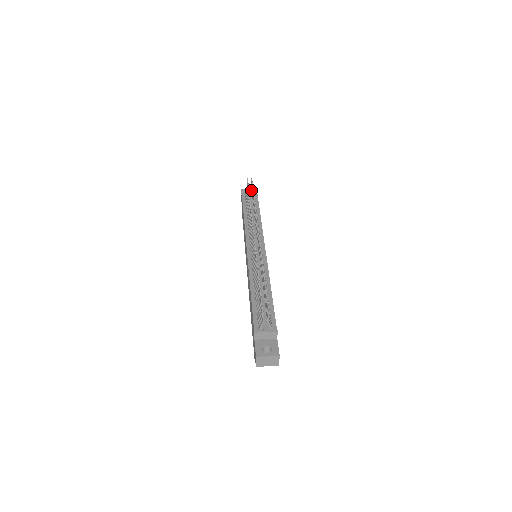
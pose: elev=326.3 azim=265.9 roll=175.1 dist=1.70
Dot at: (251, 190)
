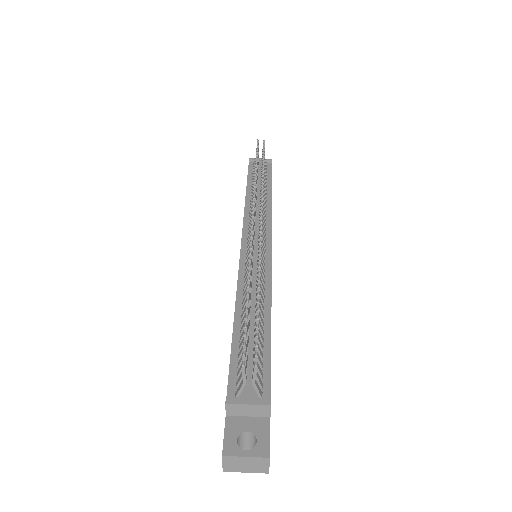
Dot at: occluded
